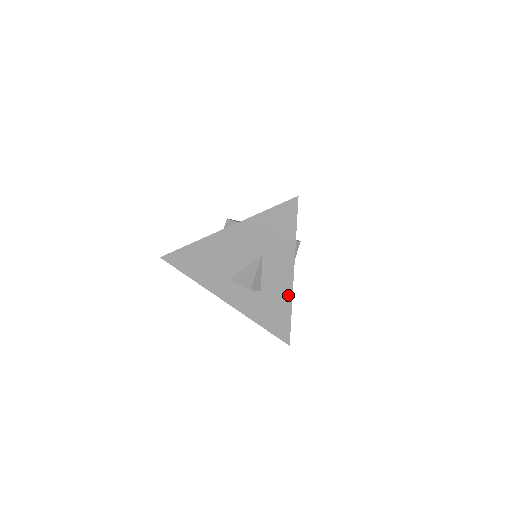
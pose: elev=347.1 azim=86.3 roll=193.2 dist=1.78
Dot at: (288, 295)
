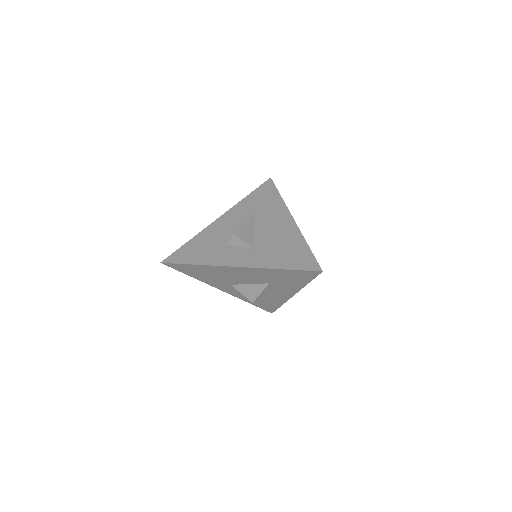
Dot at: (283, 300)
